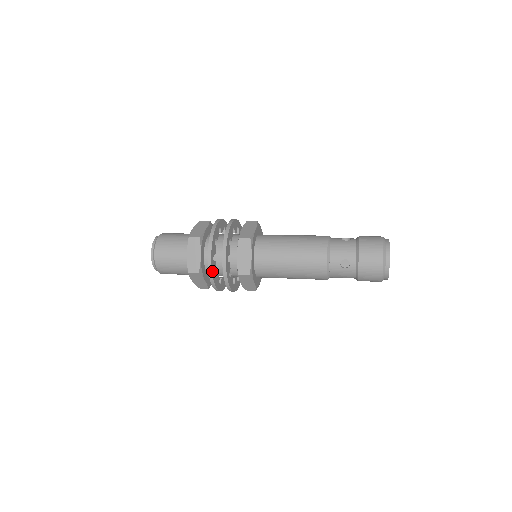
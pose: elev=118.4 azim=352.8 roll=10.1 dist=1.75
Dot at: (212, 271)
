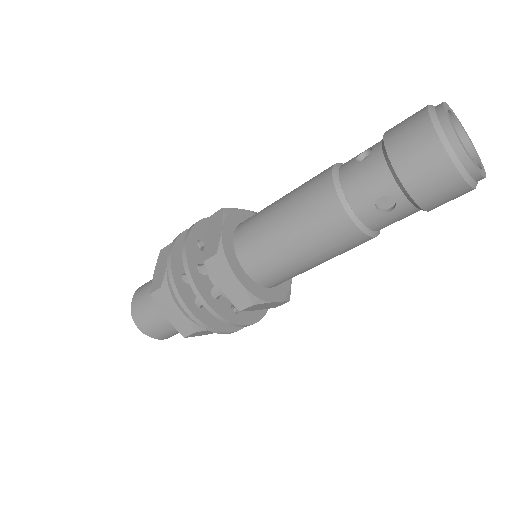
Dot at: (206, 323)
